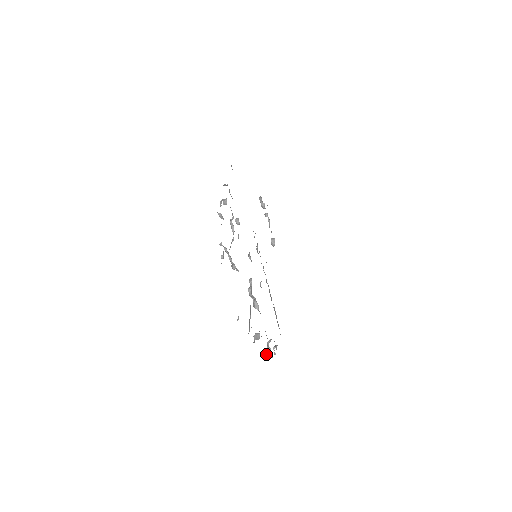
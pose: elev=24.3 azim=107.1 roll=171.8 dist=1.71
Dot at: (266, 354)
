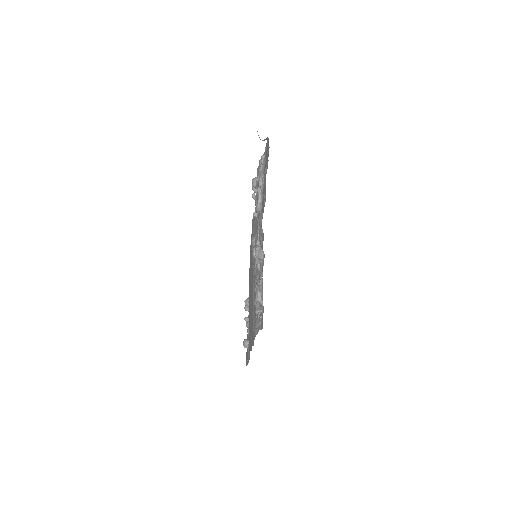
Dot at: occluded
